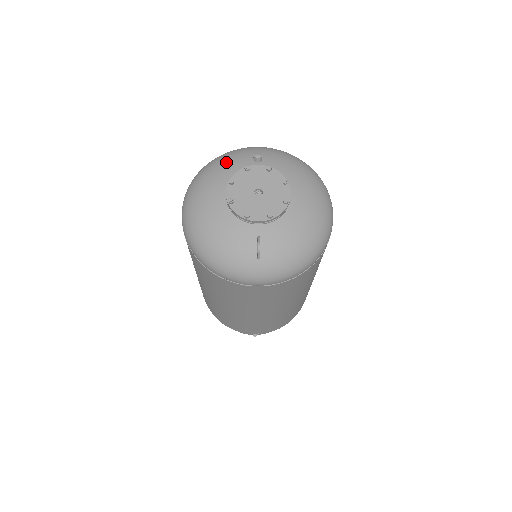
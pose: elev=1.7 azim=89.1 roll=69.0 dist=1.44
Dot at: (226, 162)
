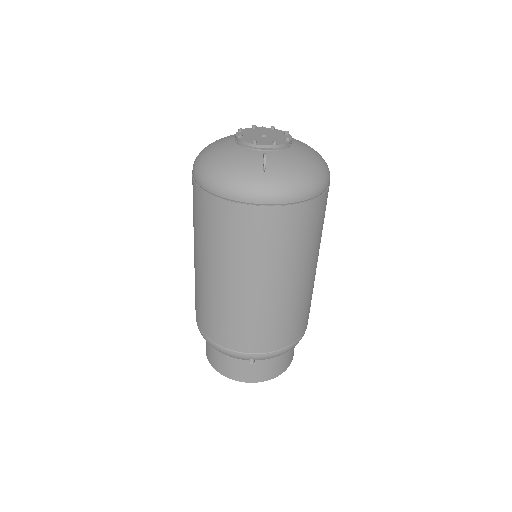
Dot at: occluded
